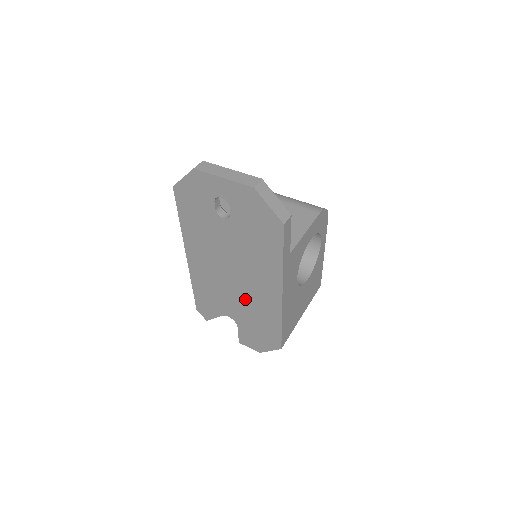
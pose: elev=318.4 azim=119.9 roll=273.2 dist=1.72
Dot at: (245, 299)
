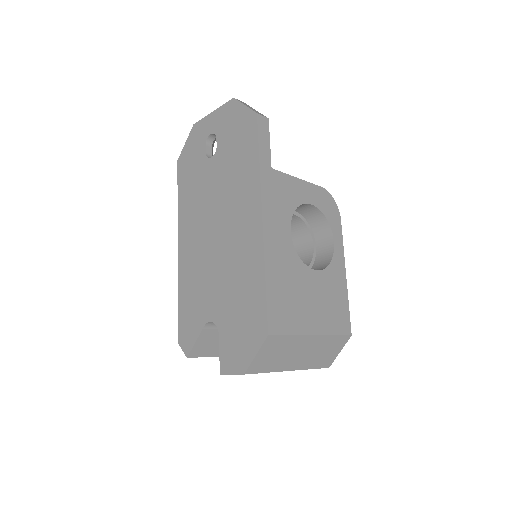
Dot at: (227, 264)
